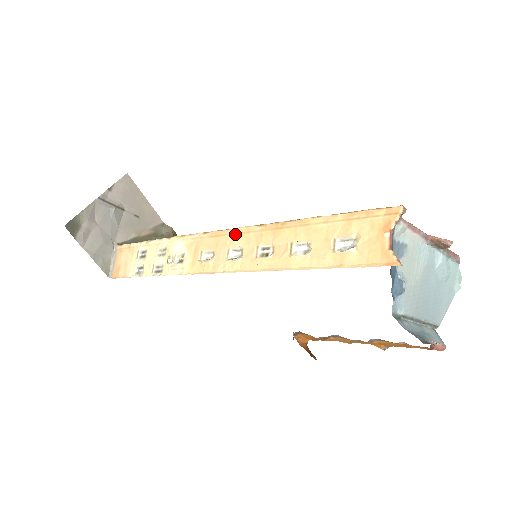
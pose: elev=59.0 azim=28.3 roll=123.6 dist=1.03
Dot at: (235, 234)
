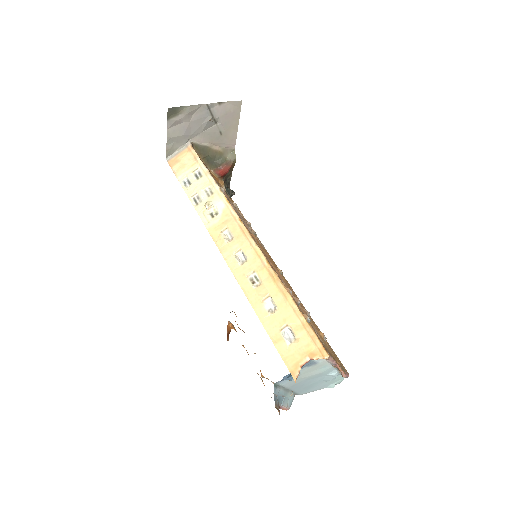
Dot at: (252, 246)
